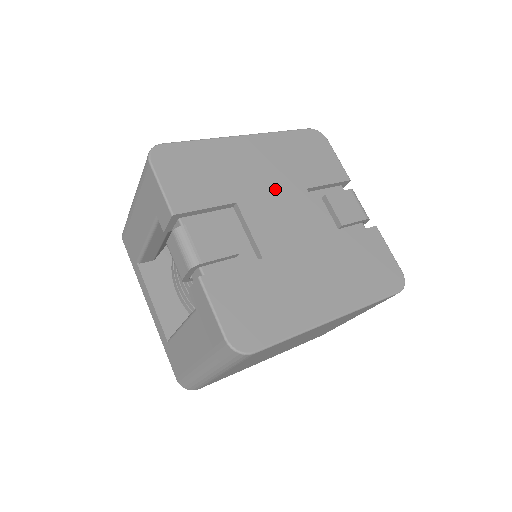
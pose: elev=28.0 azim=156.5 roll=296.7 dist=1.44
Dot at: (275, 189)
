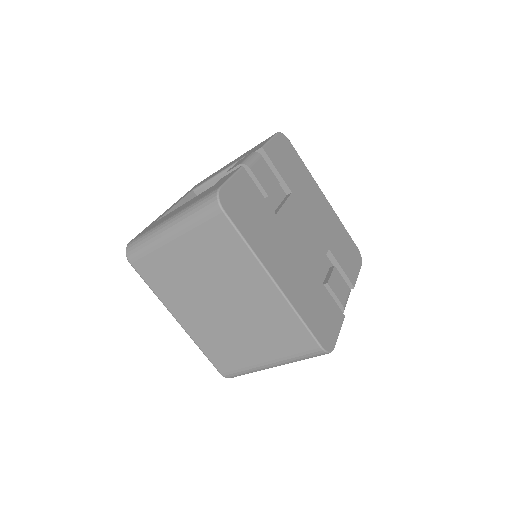
Dot at: (314, 222)
